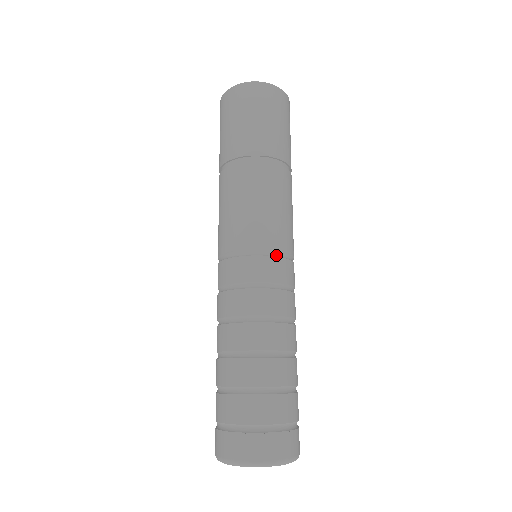
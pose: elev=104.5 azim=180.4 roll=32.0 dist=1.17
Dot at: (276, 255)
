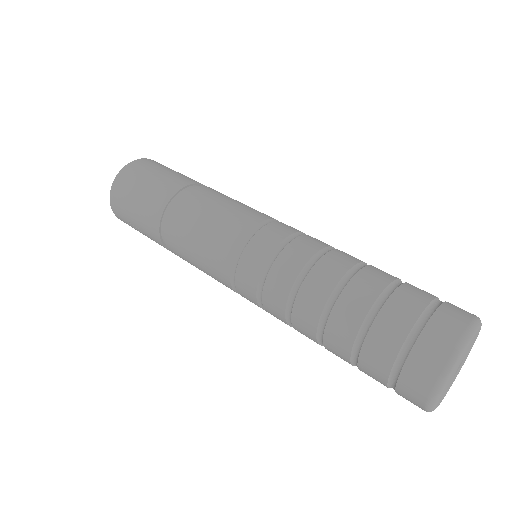
Dot at: occluded
